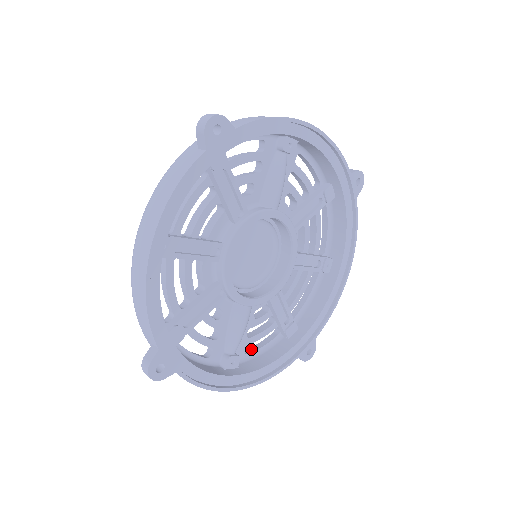
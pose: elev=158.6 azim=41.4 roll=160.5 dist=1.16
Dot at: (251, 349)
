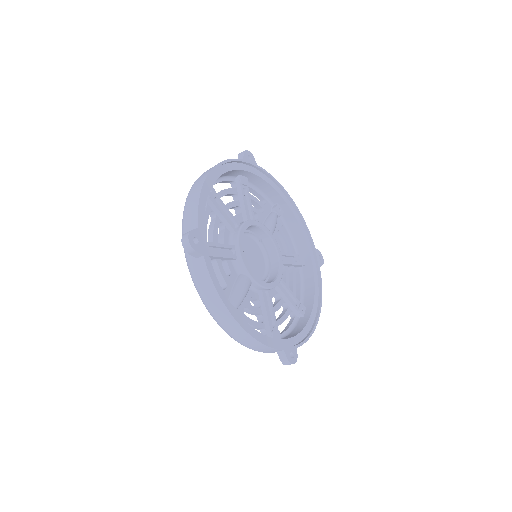
Dot at: occluded
